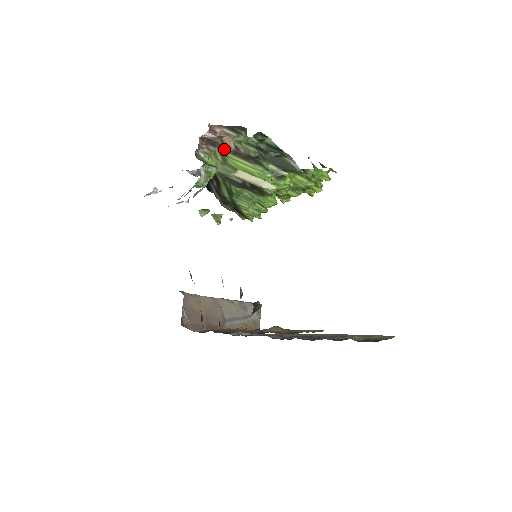
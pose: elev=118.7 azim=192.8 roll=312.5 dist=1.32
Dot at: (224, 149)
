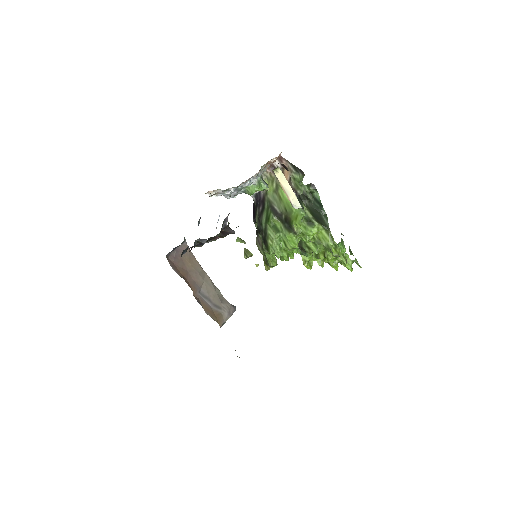
Dot at: occluded
